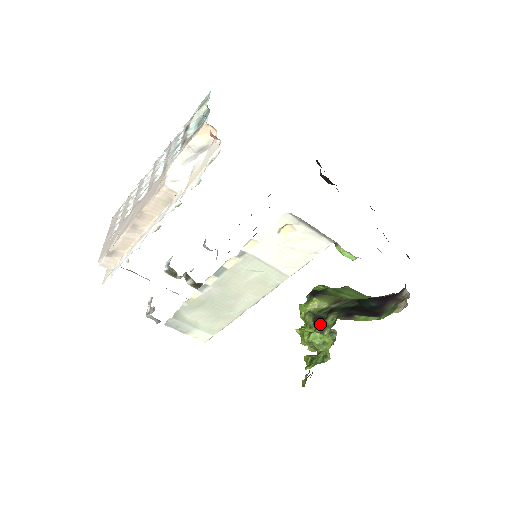
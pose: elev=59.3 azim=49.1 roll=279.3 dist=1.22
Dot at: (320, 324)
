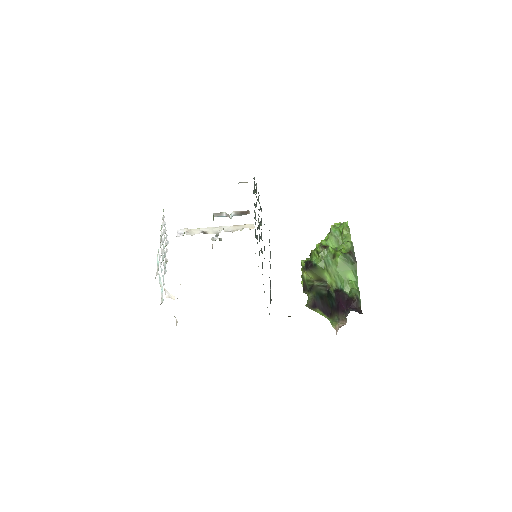
Dot at: (304, 292)
